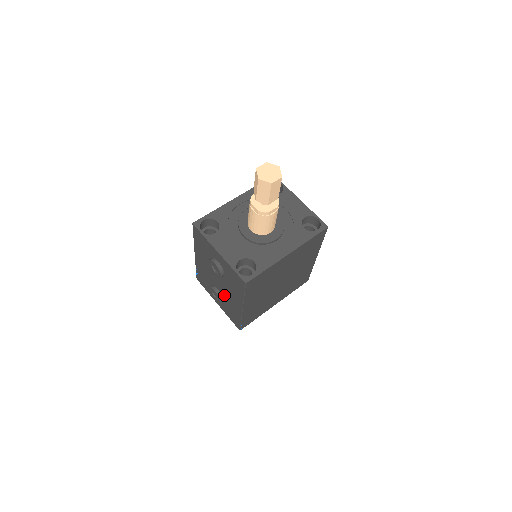
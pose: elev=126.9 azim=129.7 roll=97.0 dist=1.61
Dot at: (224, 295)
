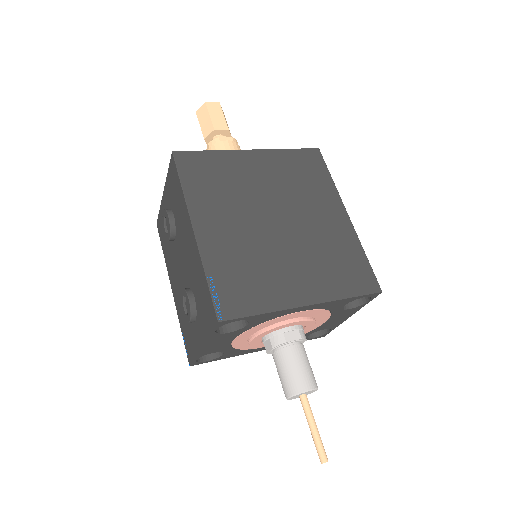
Dot at: (189, 276)
